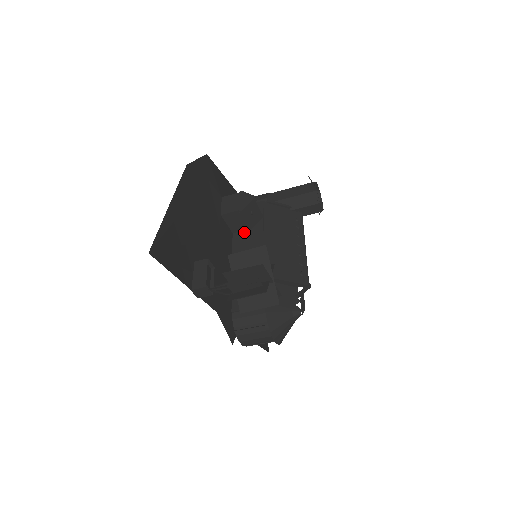
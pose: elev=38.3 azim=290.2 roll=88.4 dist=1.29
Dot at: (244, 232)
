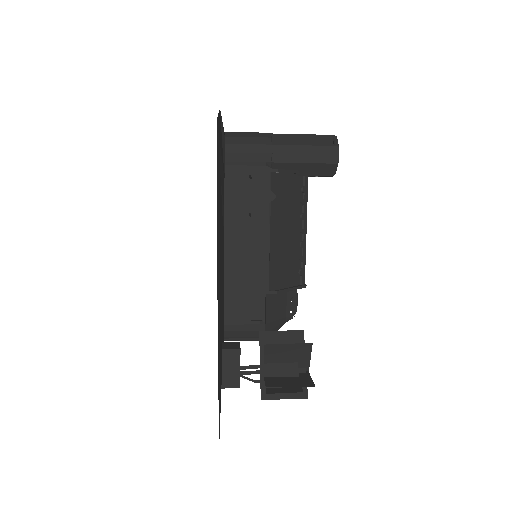
Dot at: (241, 214)
